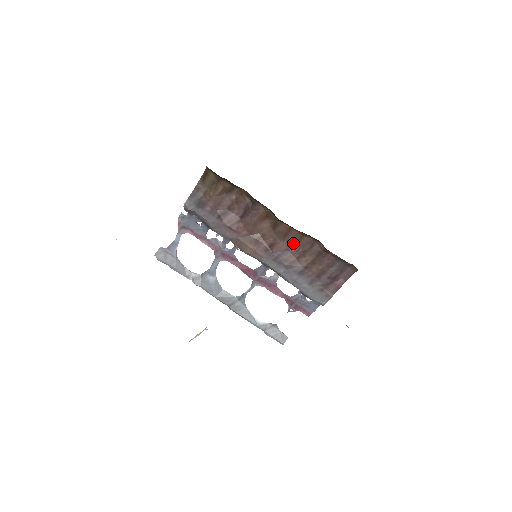
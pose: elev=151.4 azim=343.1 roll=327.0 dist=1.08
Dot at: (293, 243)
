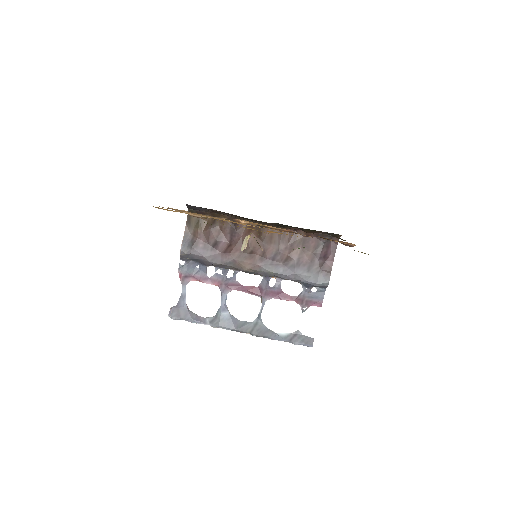
Dot at: (280, 243)
